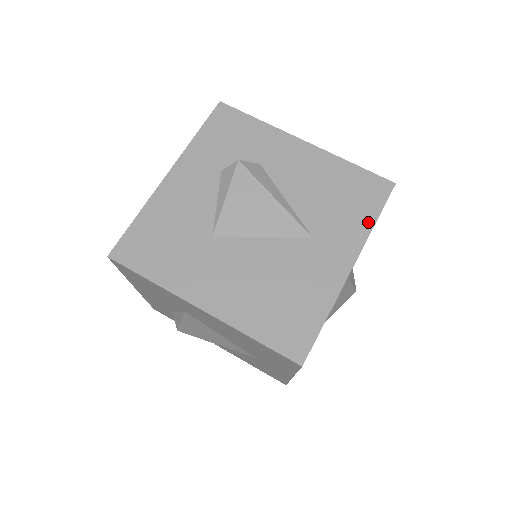
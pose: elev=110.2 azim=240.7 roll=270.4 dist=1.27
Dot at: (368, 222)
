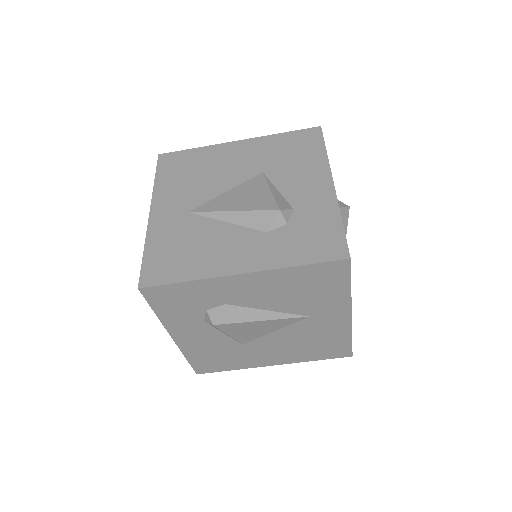
Dot at: (344, 291)
